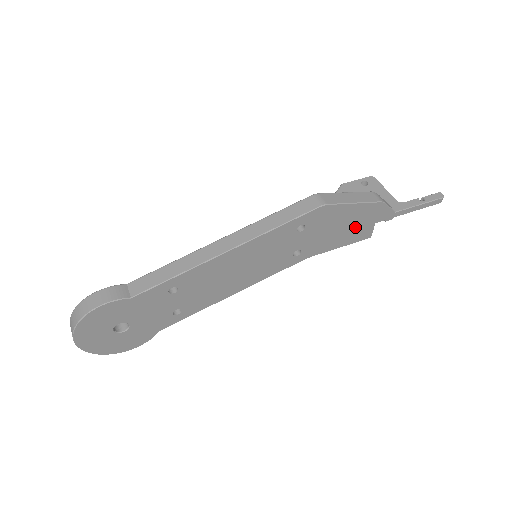
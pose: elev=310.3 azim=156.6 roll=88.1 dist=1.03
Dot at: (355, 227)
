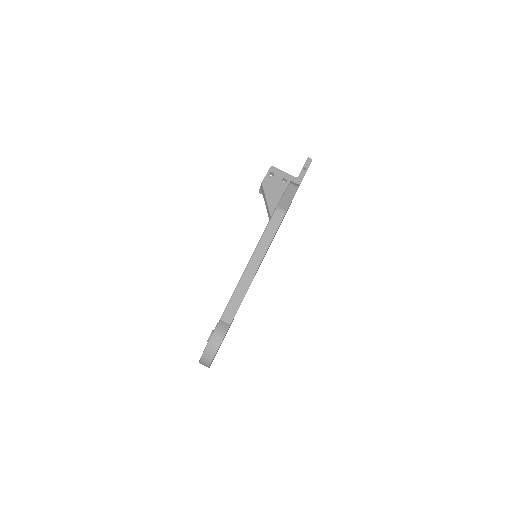
Dot at: occluded
